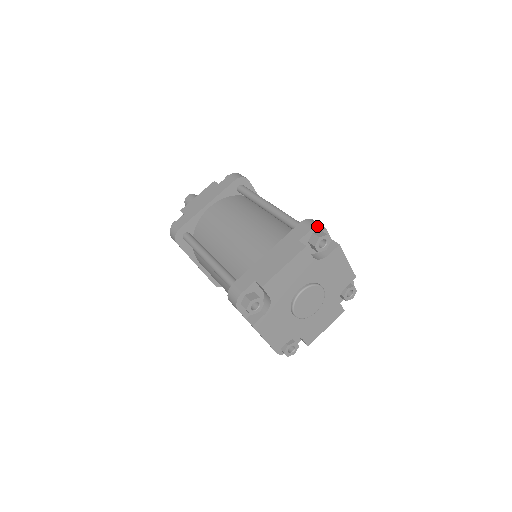
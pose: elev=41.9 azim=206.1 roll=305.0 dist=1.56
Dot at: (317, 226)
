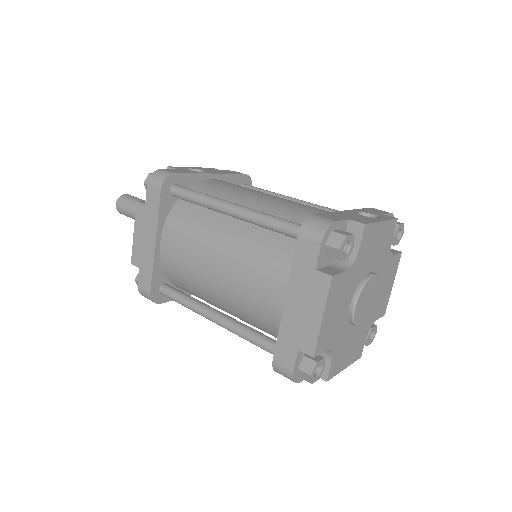
Dot at: (325, 233)
